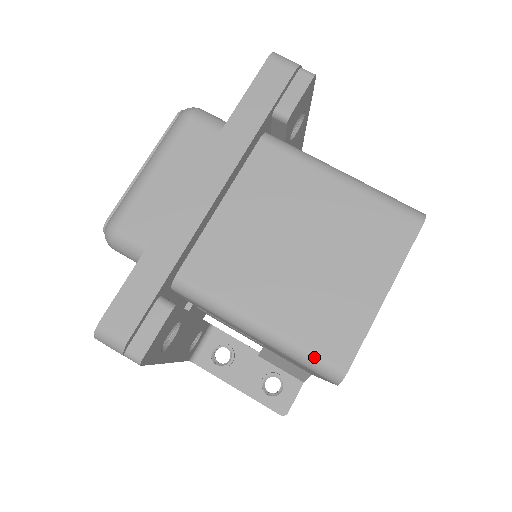
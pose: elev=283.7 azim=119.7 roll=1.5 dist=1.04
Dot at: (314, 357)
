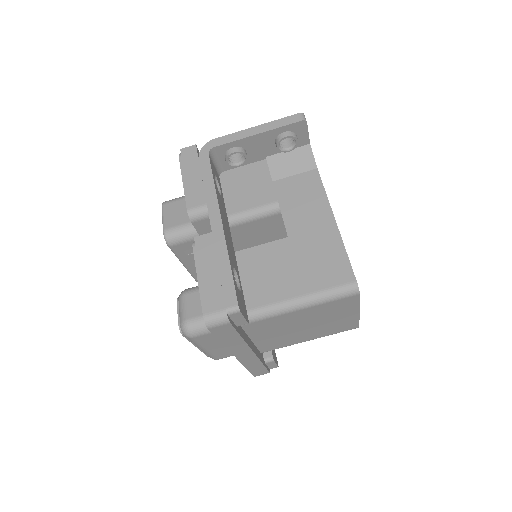
Dot at: occluded
